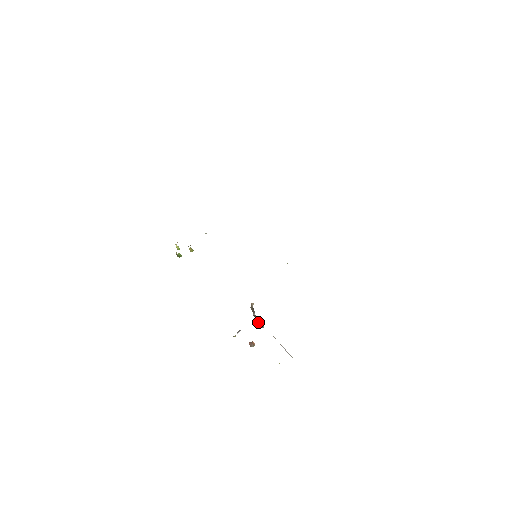
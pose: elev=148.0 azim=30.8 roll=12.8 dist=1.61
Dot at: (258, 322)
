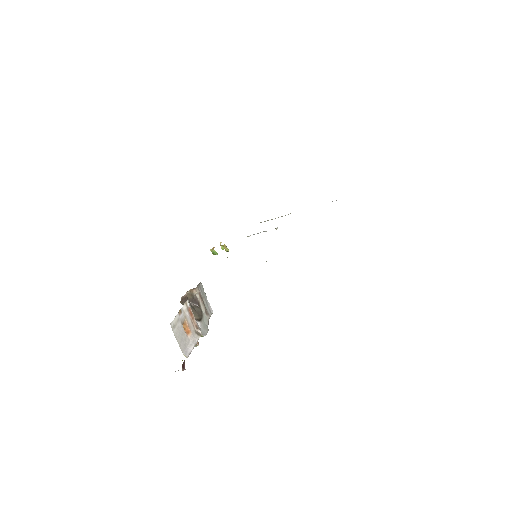
Dot at: occluded
